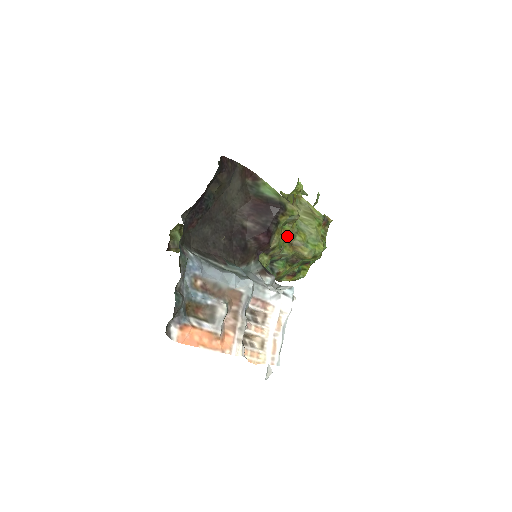
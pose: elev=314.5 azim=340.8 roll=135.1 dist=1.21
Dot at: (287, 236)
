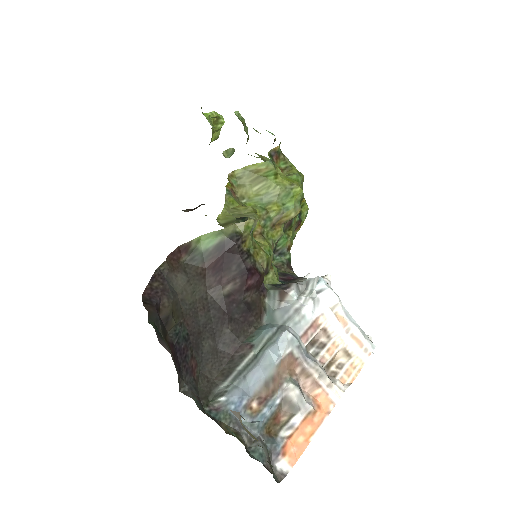
Dot at: (263, 228)
